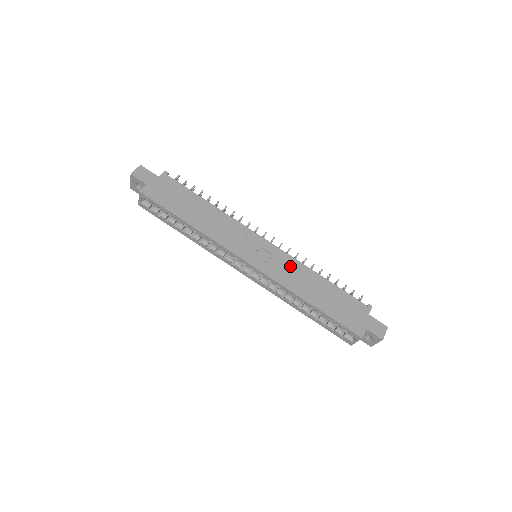
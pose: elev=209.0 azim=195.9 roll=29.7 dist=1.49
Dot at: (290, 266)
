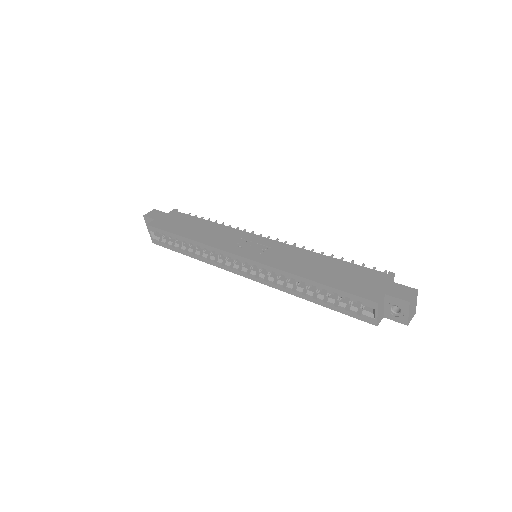
Dot at: (288, 252)
